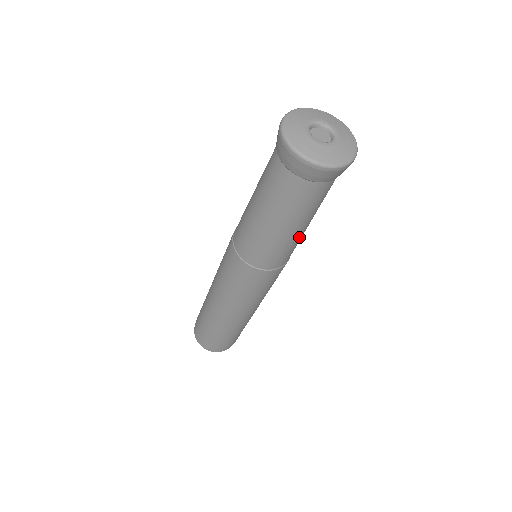
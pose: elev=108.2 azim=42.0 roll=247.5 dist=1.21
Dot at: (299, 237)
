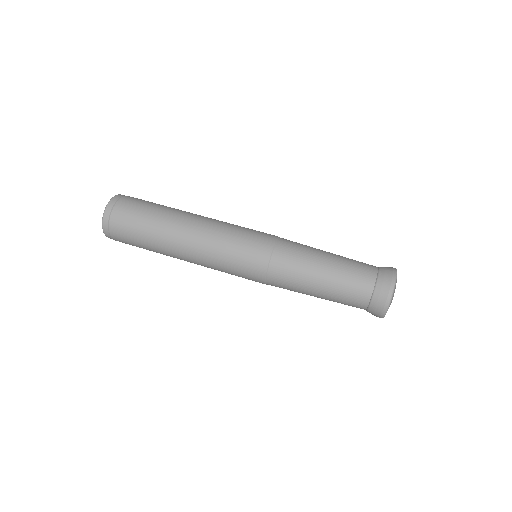
Dot at: occluded
